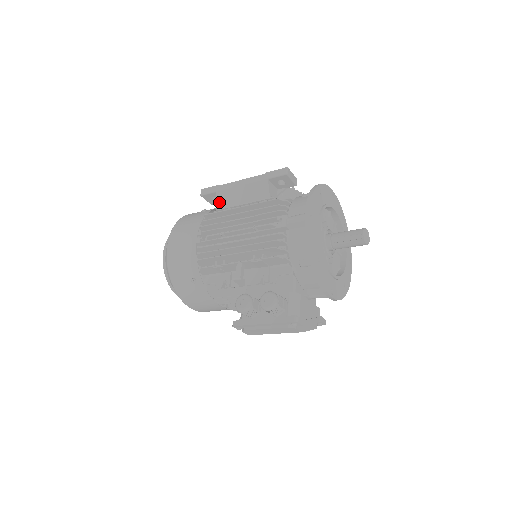
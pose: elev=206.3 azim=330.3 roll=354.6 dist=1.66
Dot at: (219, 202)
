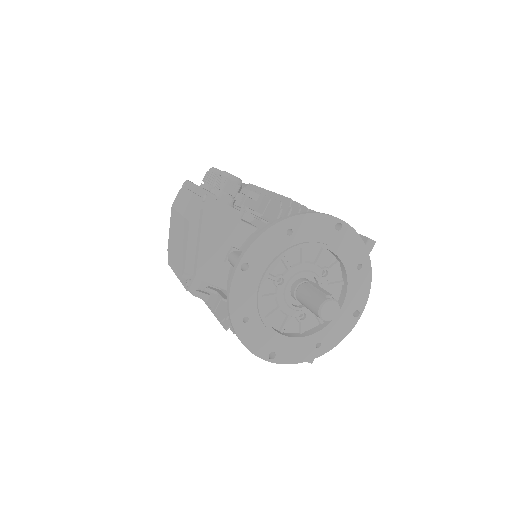
Dot at: occluded
